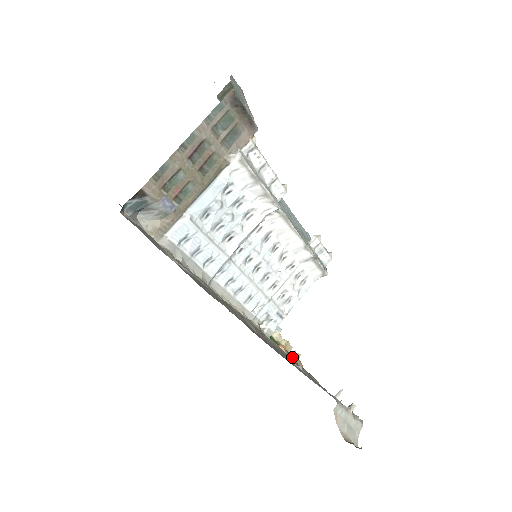
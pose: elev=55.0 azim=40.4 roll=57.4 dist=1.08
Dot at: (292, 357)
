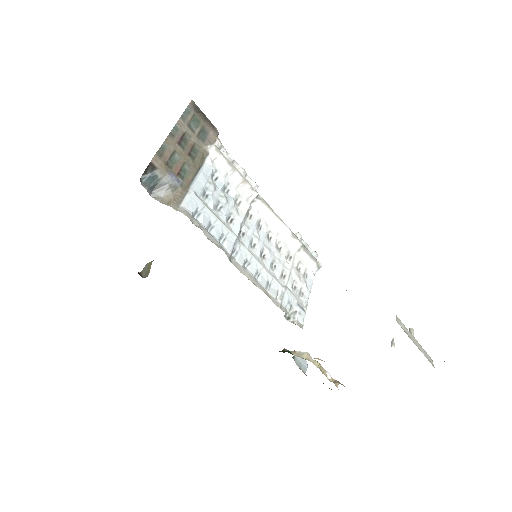
Dot at: occluded
